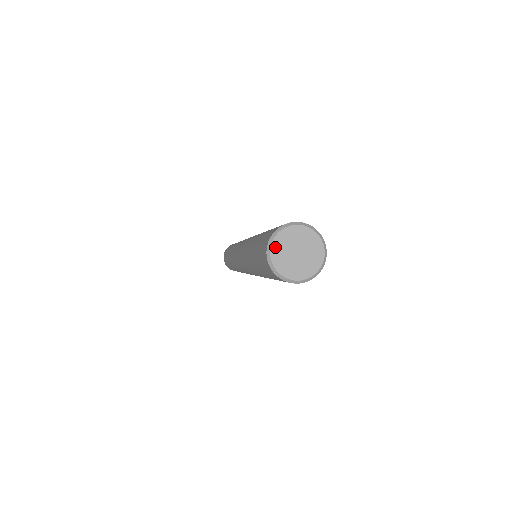
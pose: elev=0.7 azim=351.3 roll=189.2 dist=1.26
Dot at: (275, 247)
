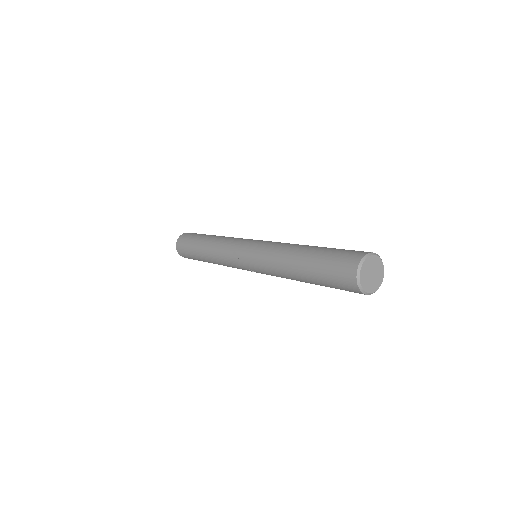
Dot at: (364, 266)
